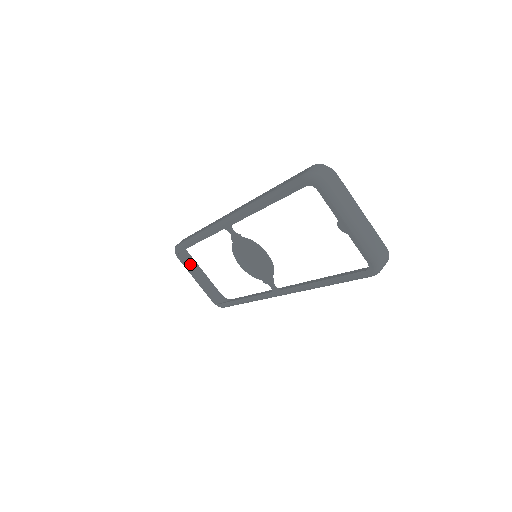
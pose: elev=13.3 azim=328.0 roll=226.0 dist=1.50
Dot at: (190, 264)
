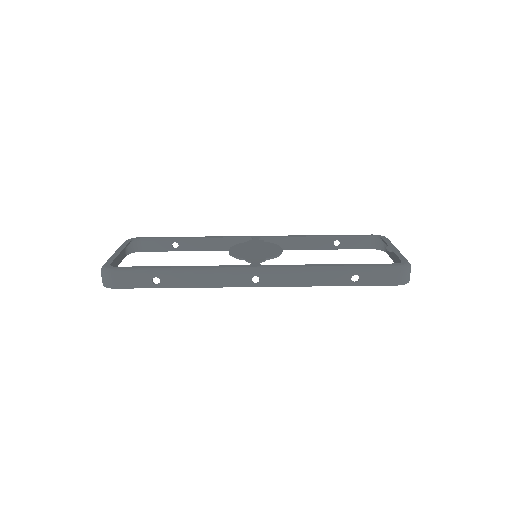
Dot at: (121, 254)
